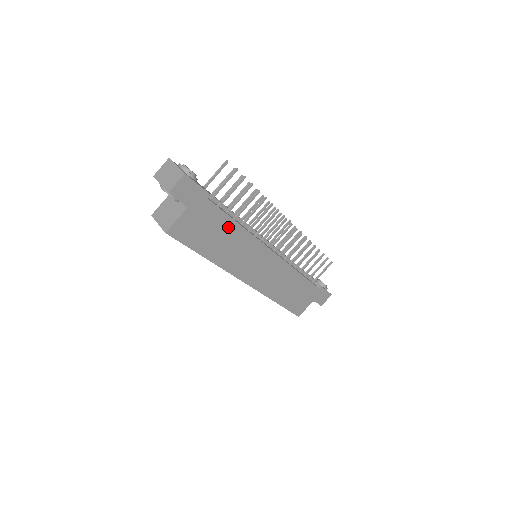
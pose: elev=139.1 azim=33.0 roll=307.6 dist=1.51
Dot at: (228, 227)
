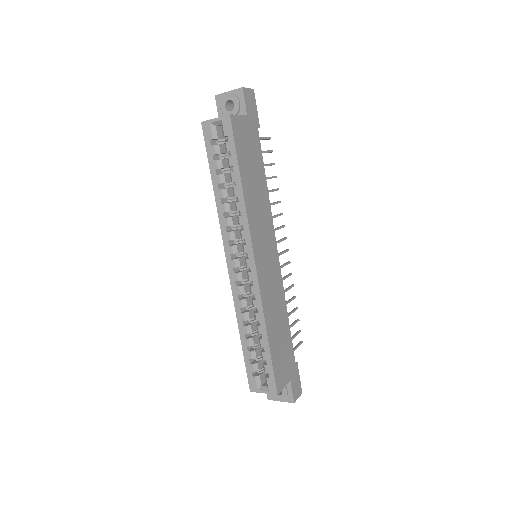
Dot at: (260, 173)
